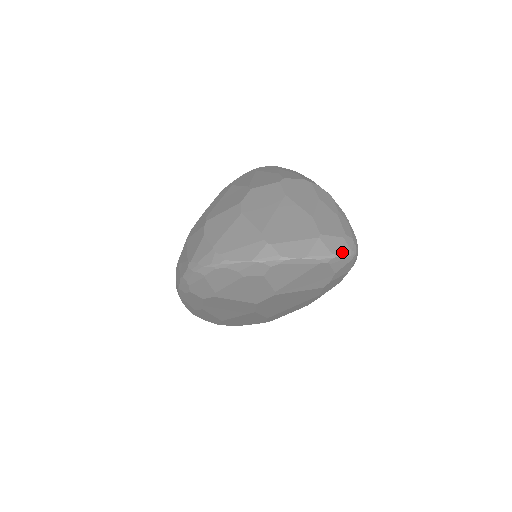
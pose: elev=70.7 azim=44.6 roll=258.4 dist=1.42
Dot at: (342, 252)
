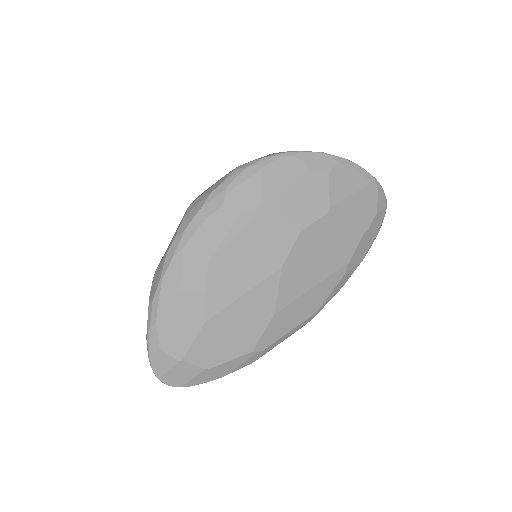
Dot at: occluded
